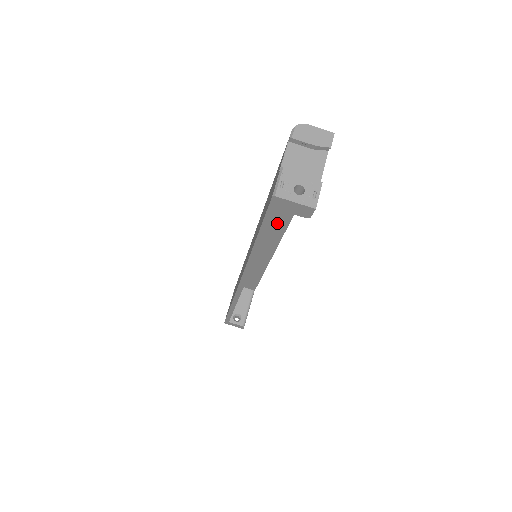
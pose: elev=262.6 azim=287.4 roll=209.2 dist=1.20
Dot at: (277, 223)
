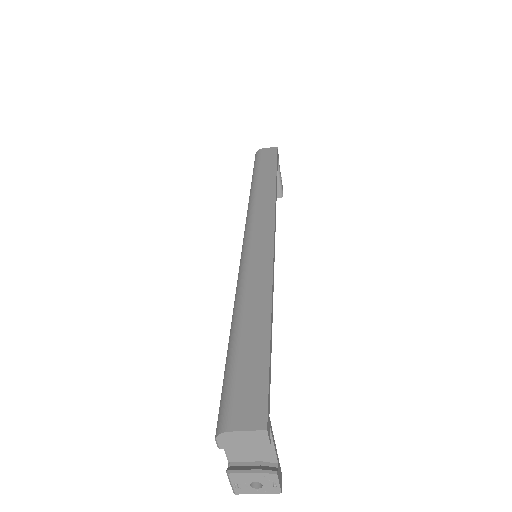
Dot at: occluded
